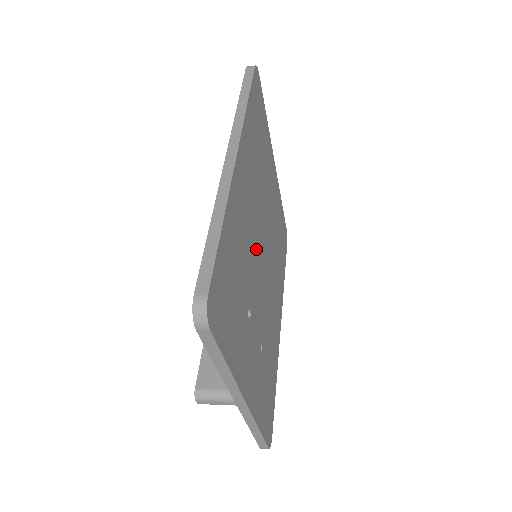
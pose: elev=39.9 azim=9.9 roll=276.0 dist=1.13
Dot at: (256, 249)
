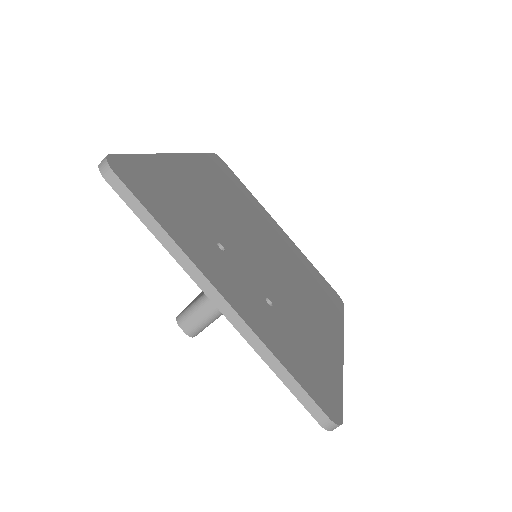
Dot at: (235, 229)
